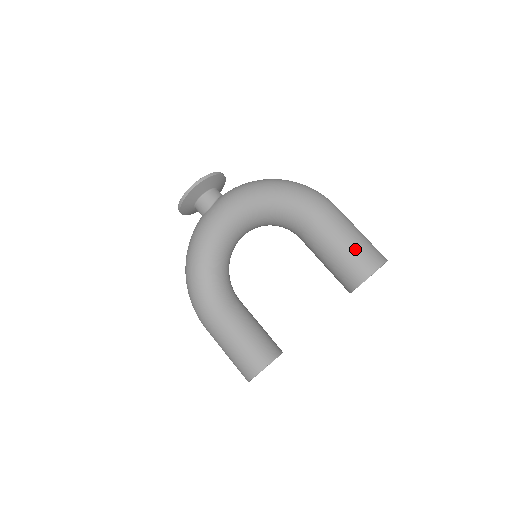
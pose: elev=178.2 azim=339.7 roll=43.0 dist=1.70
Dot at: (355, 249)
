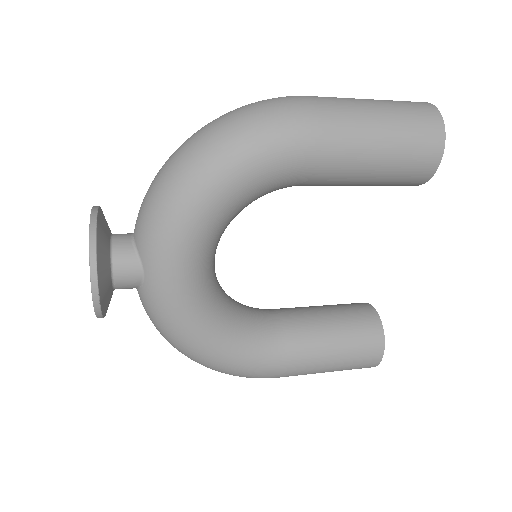
Dot at: (401, 134)
